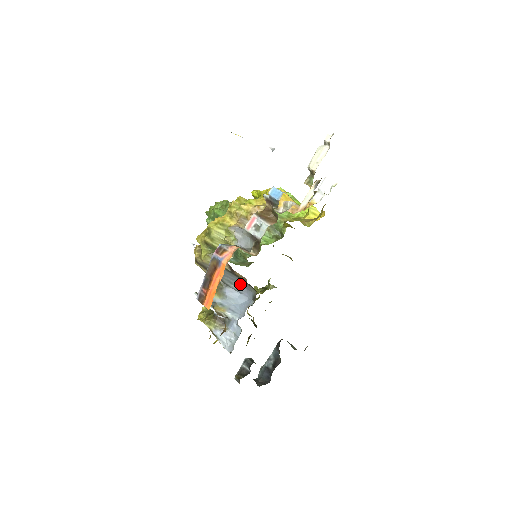
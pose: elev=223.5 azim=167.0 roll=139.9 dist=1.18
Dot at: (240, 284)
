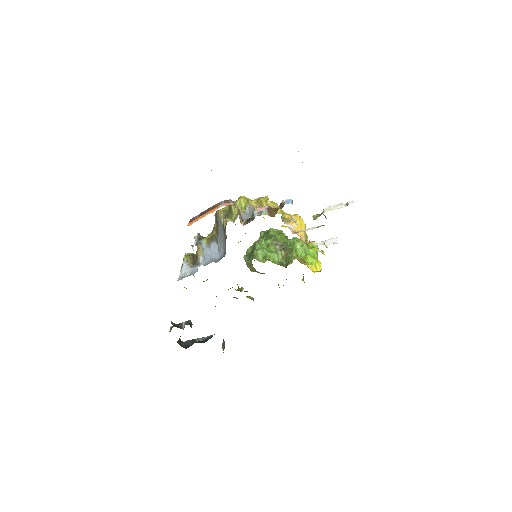
Dot at: (223, 245)
